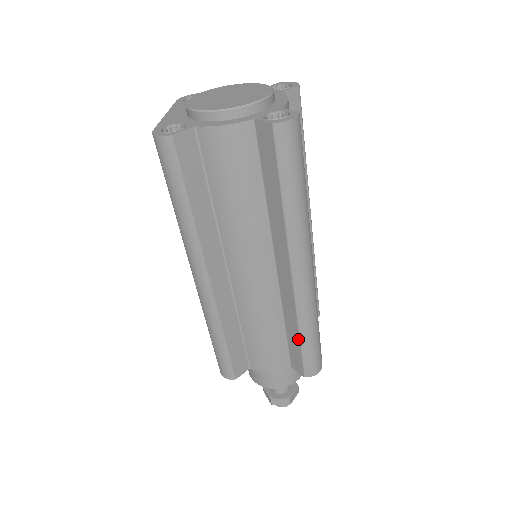
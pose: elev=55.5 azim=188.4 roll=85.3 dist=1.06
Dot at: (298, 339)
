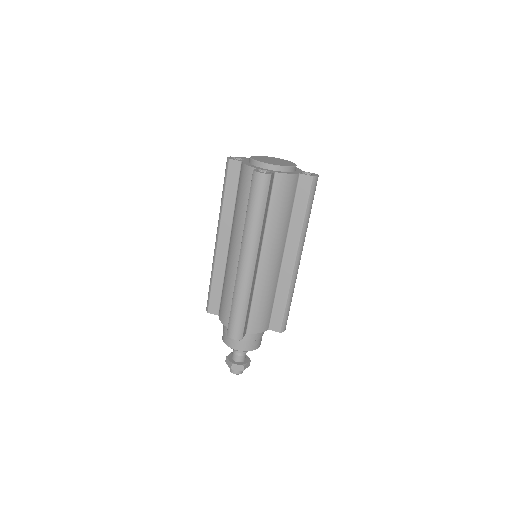
Dot at: (232, 304)
